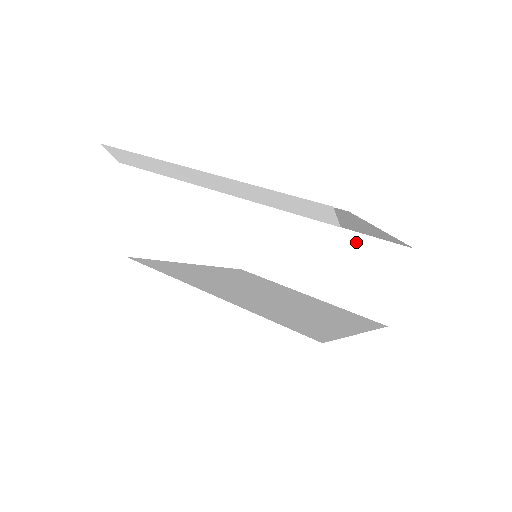
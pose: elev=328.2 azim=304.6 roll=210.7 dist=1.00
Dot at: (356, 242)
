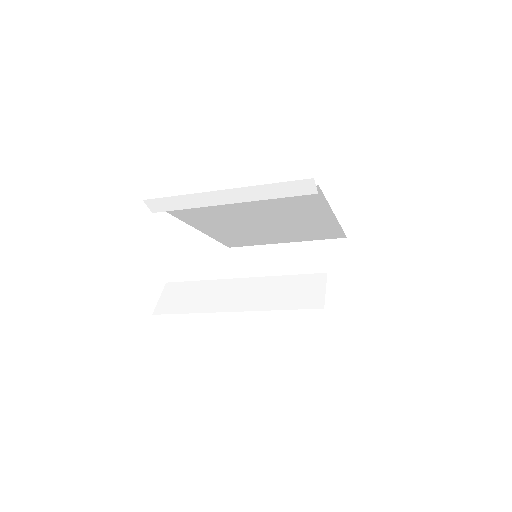
Dot at: (307, 248)
